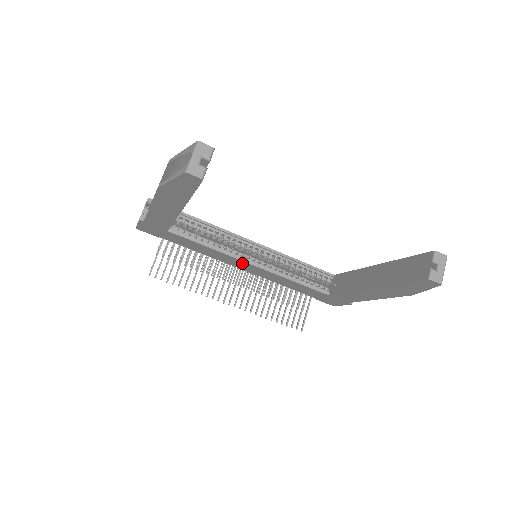
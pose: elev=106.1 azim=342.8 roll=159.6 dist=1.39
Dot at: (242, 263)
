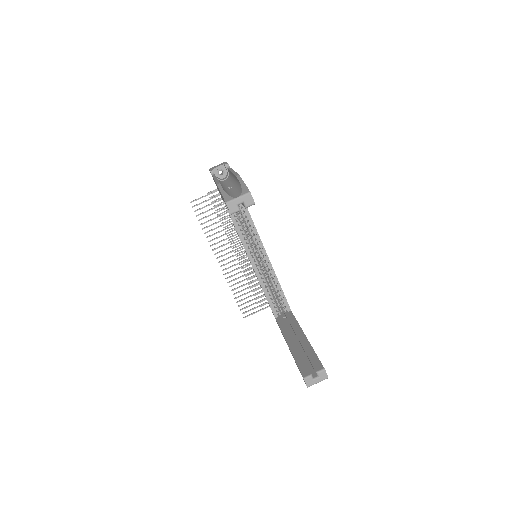
Dot at: occluded
